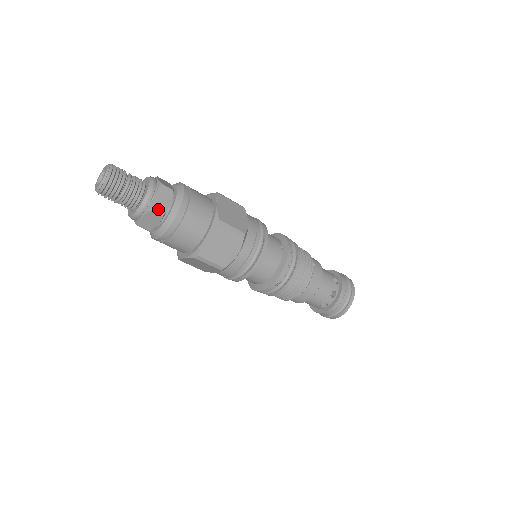
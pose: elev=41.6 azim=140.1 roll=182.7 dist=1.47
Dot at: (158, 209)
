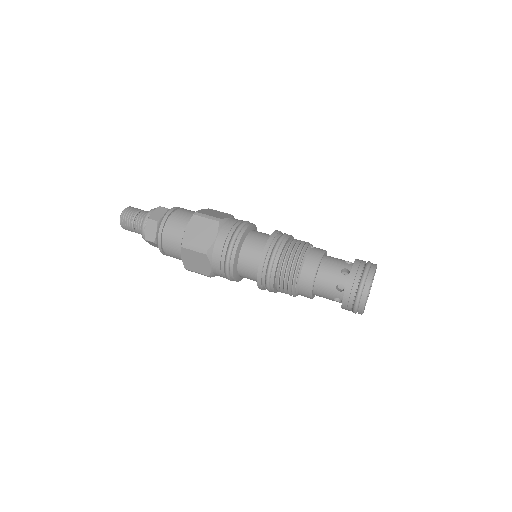
Dot at: (153, 218)
